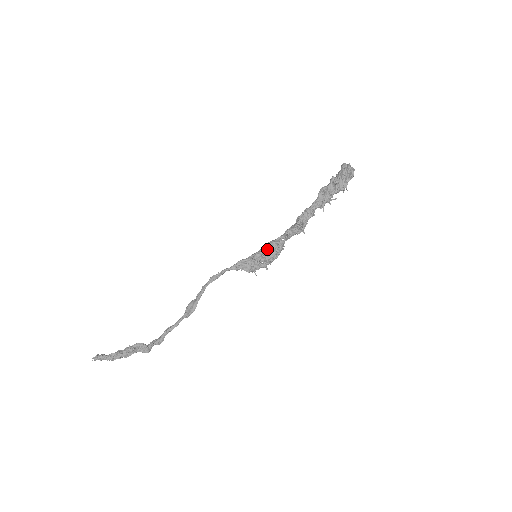
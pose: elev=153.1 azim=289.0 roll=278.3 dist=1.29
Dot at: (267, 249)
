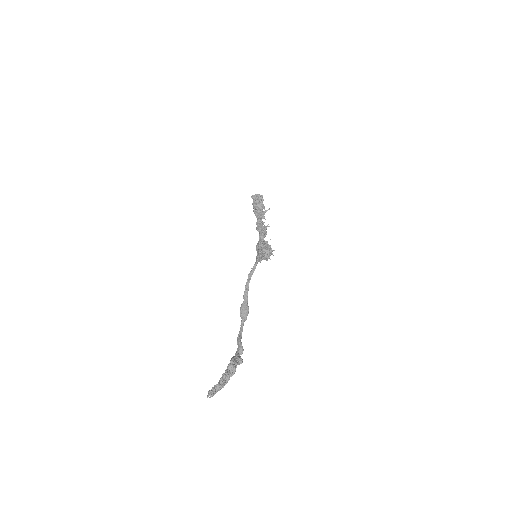
Dot at: (261, 247)
